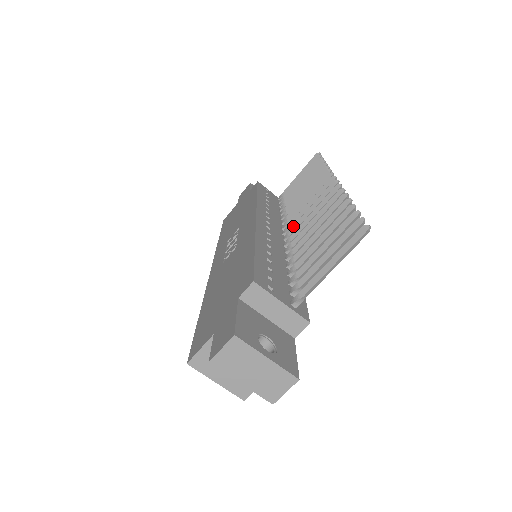
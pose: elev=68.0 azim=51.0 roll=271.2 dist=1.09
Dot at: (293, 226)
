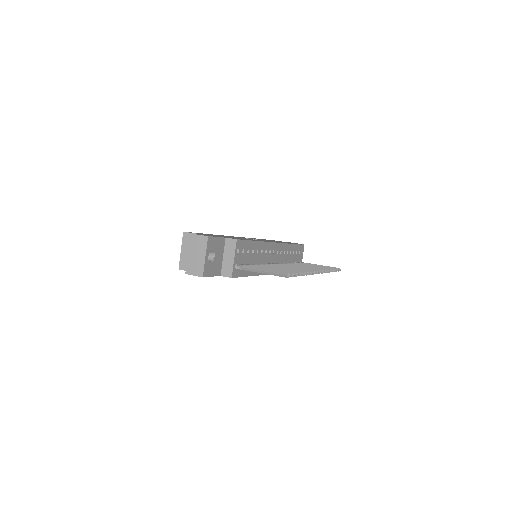
Dot at: (282, 264)
